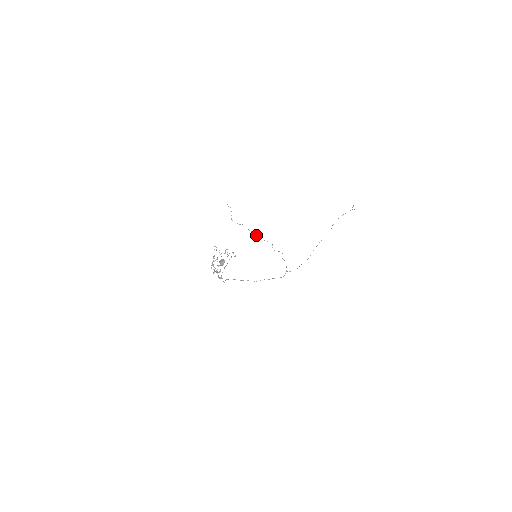
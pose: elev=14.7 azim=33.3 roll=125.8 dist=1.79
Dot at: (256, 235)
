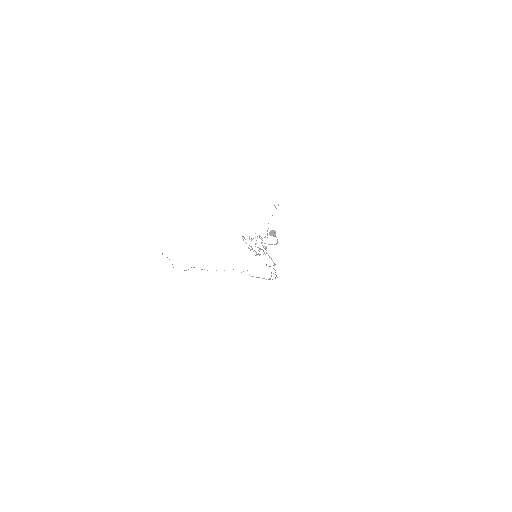
Dot at: occluded
